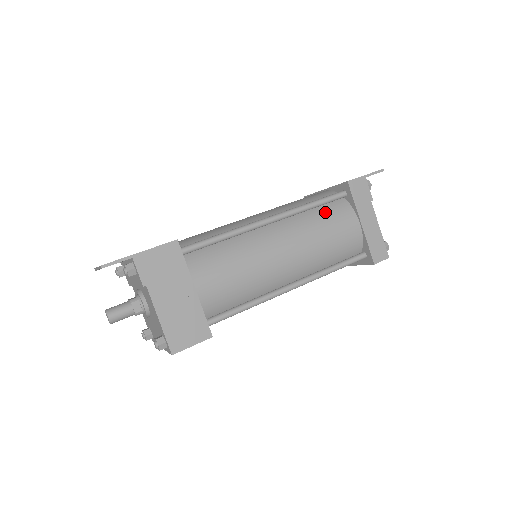
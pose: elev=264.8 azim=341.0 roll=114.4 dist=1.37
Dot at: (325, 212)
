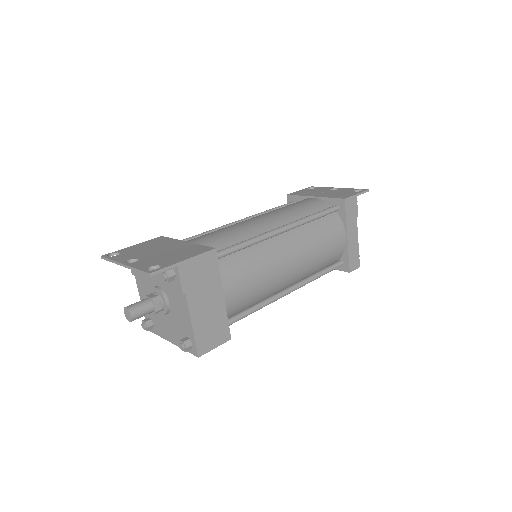
Dot at: (323, 224)
